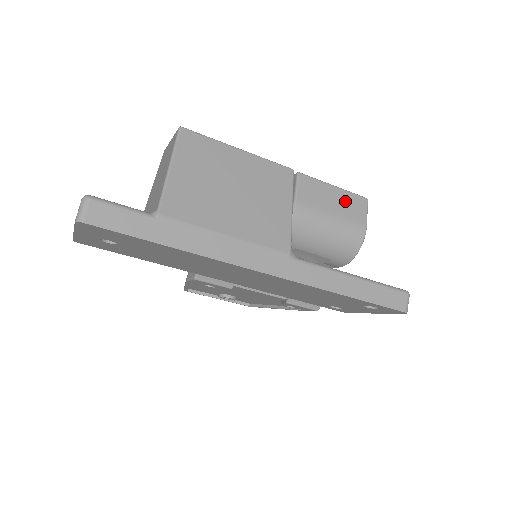
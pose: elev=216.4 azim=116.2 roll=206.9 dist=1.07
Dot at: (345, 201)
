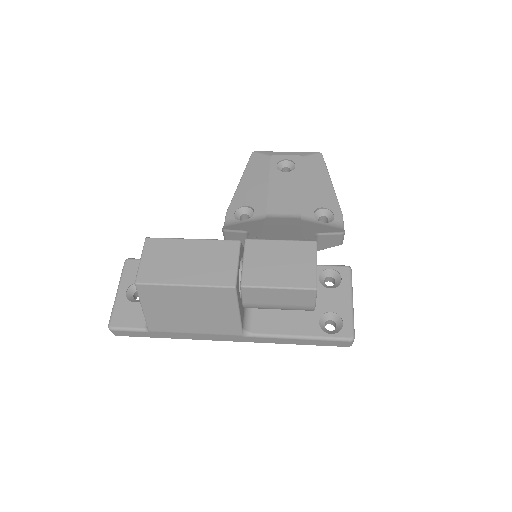
Dot at: (290, 296)
